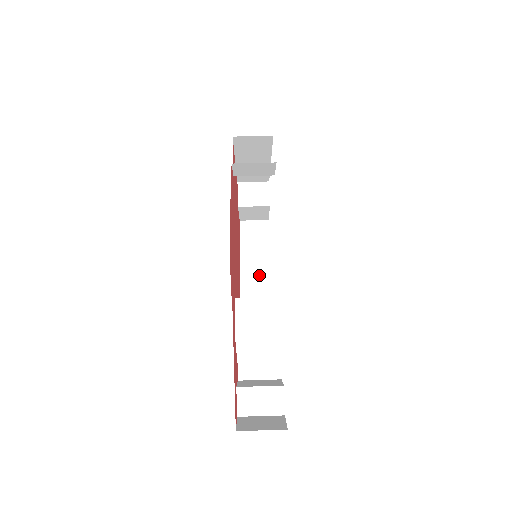
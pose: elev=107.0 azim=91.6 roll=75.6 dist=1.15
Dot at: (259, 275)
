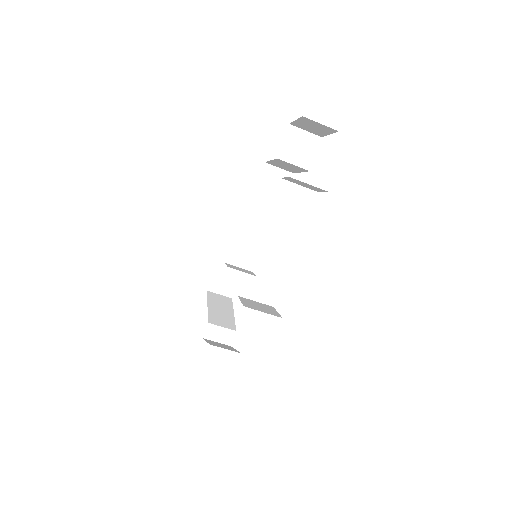
Dot at: (290, 168)
